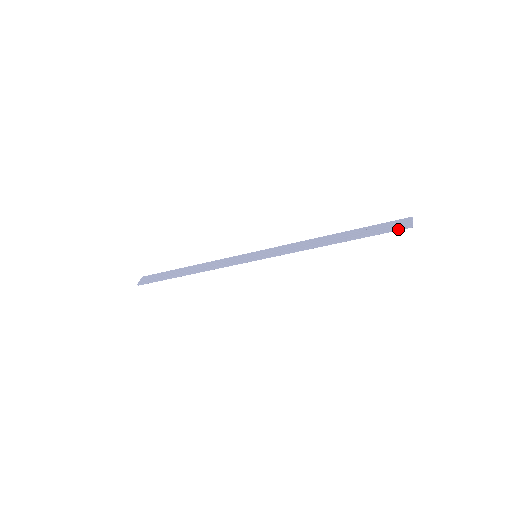
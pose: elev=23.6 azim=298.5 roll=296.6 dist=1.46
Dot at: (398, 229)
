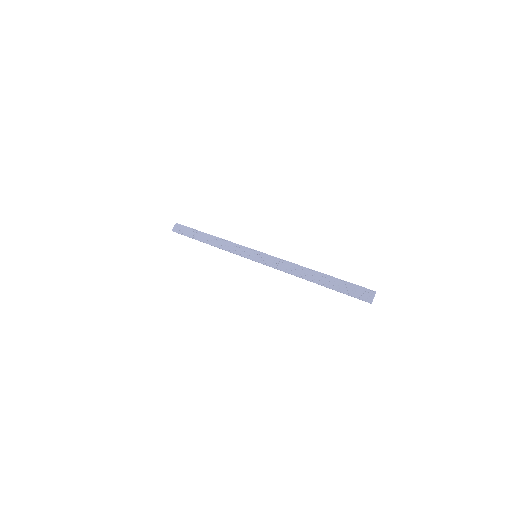
Dot at: (360, 299)
